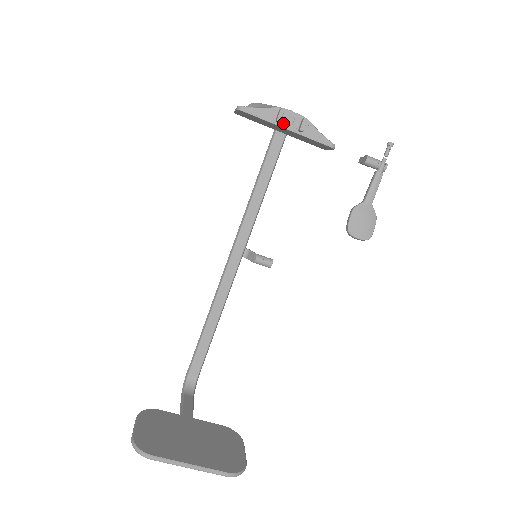
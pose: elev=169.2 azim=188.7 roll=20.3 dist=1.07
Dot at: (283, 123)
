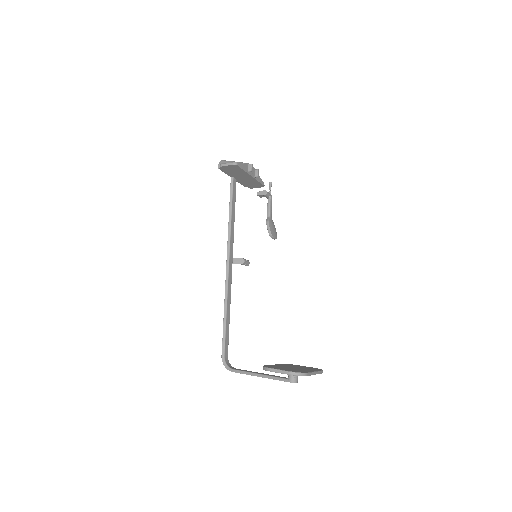
Dot at: (250, 172)
